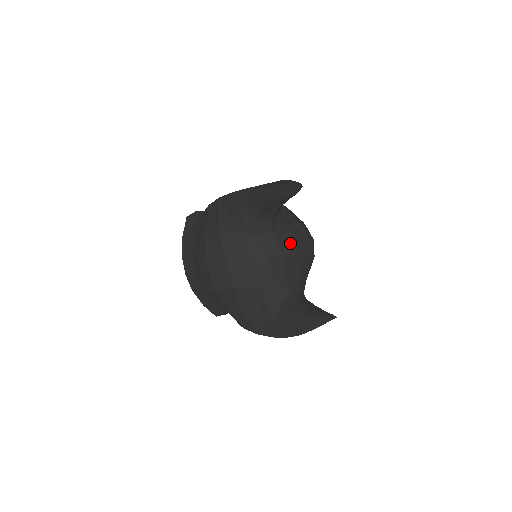
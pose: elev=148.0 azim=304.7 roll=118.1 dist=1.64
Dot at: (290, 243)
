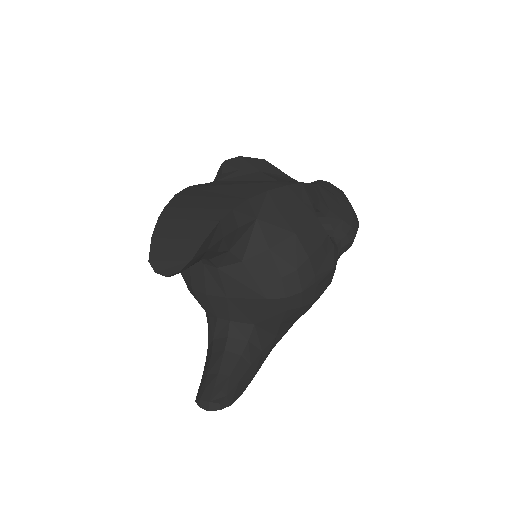
Dot at: (243, 288)
